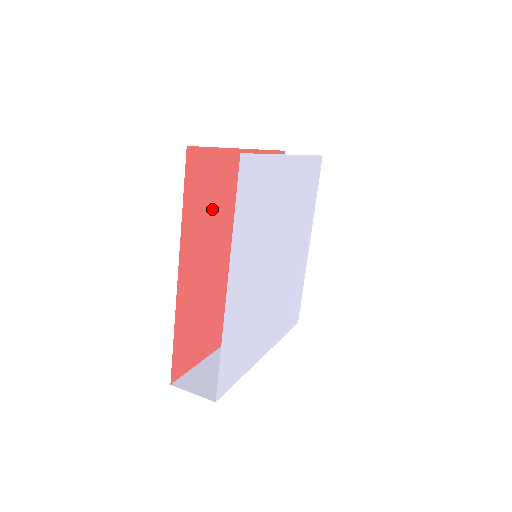
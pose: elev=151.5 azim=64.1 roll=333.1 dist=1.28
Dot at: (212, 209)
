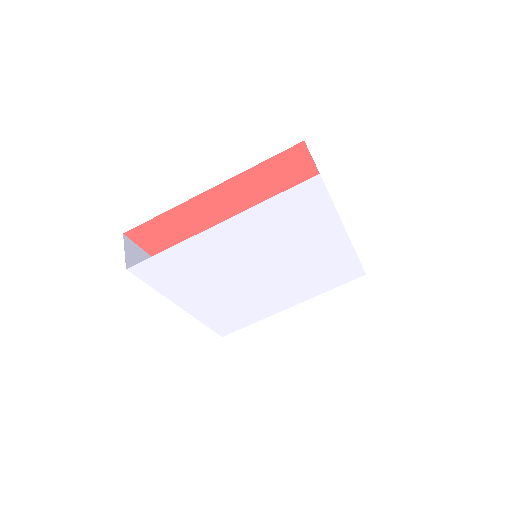
Dot at: (272, 194)
